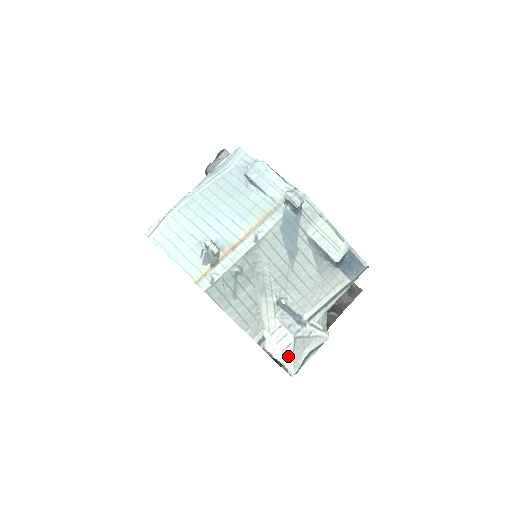
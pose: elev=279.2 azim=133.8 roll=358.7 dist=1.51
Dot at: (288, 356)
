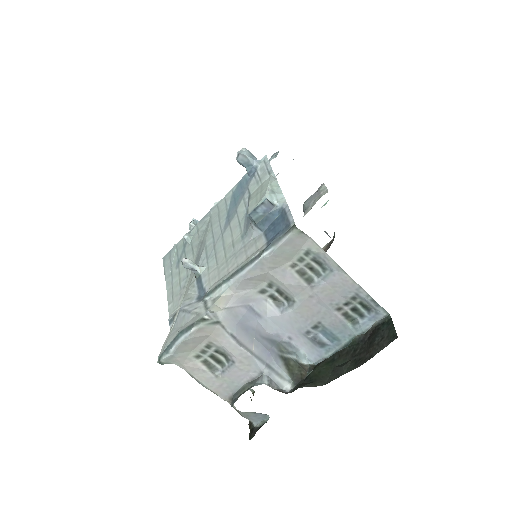
Dot at: (168, 335)
